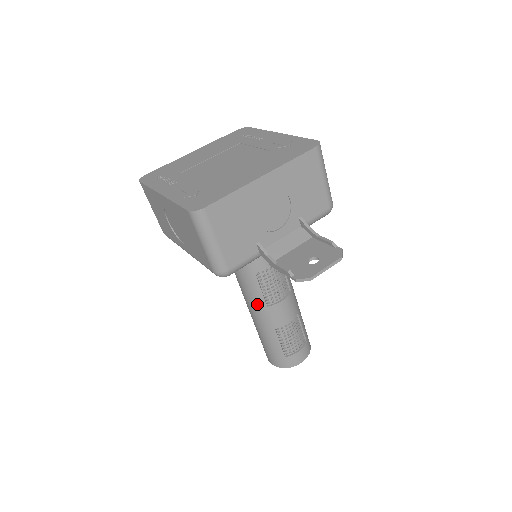
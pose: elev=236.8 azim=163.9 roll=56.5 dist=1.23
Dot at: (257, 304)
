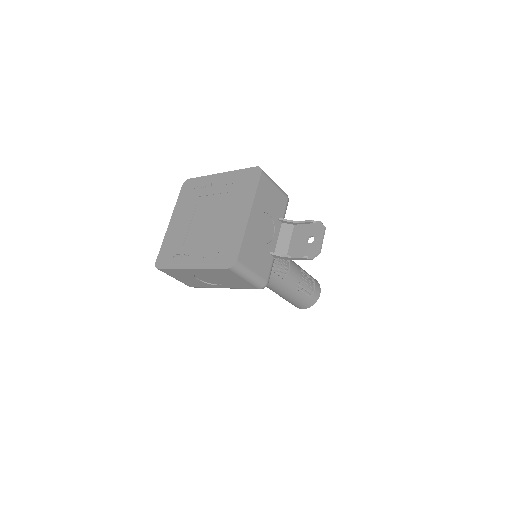
Dot at: (277, 283)
